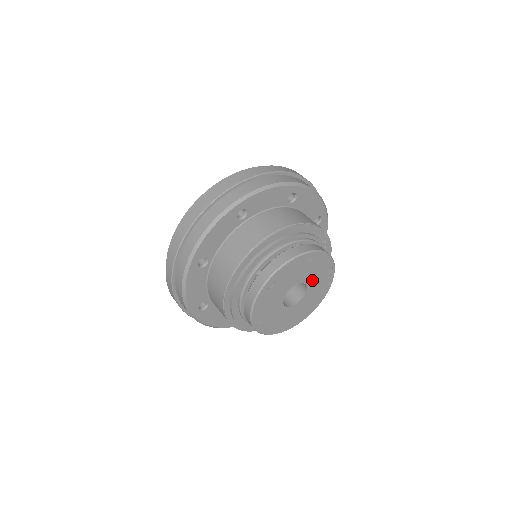
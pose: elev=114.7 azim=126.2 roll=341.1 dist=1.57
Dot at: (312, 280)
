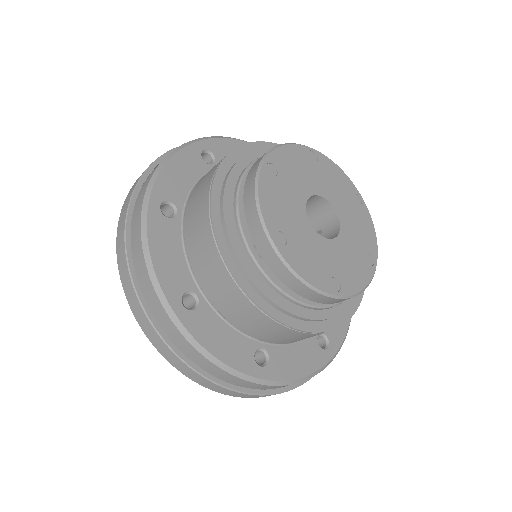
Dot at: (338, 203)
